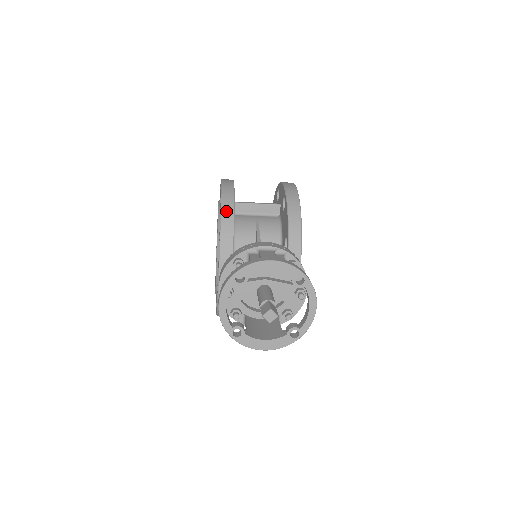
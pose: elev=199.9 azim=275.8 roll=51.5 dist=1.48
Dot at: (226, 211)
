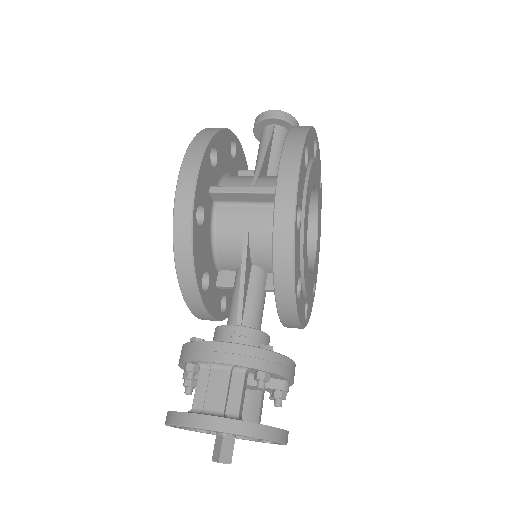
Dot at: (181, 256)
